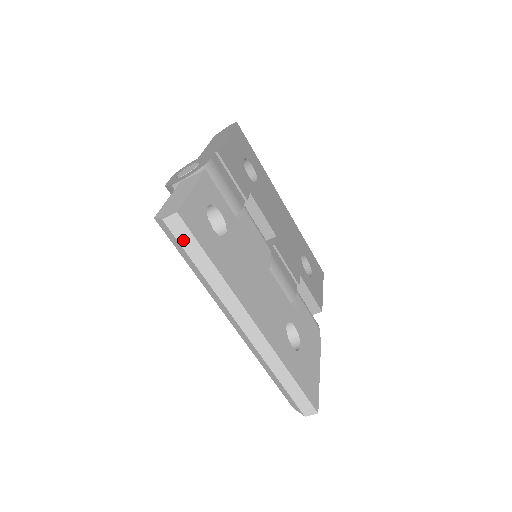
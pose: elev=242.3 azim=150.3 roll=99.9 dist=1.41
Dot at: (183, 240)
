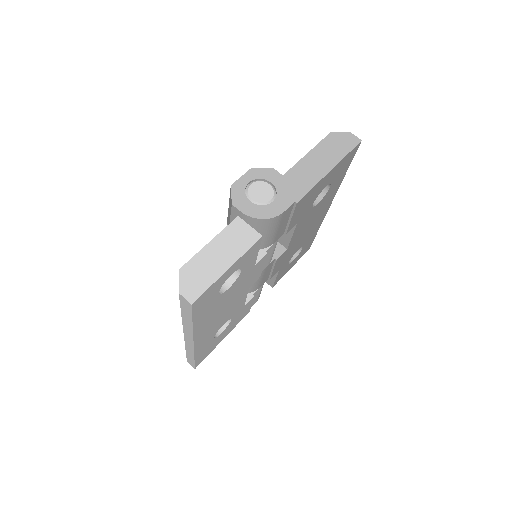
Dot at: (184, 306)
